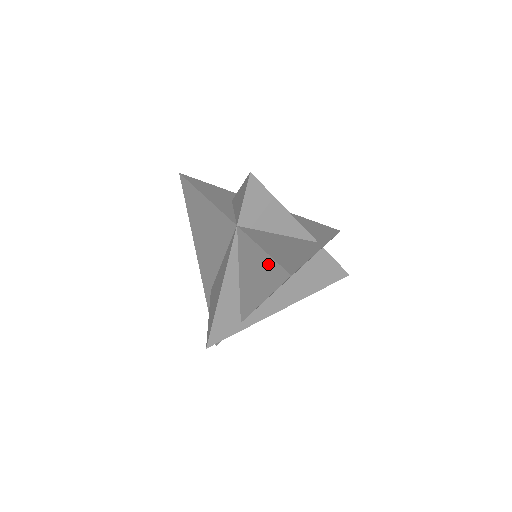
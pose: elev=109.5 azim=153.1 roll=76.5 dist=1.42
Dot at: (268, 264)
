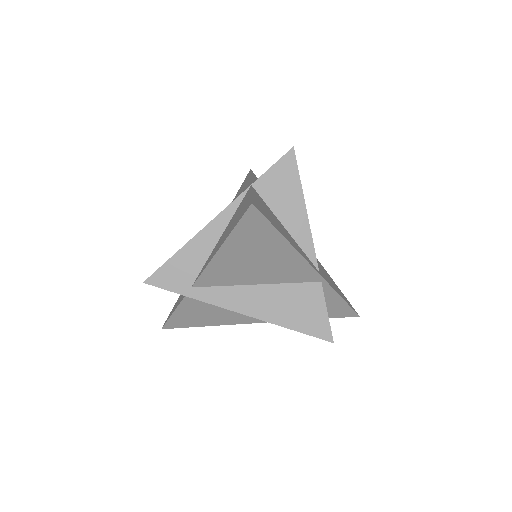
Dot at: (245, 205)
